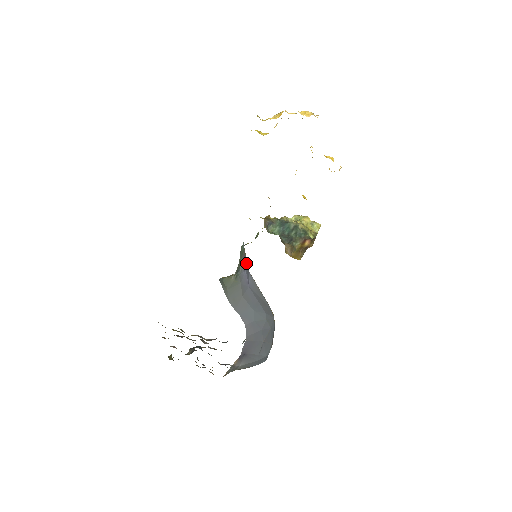
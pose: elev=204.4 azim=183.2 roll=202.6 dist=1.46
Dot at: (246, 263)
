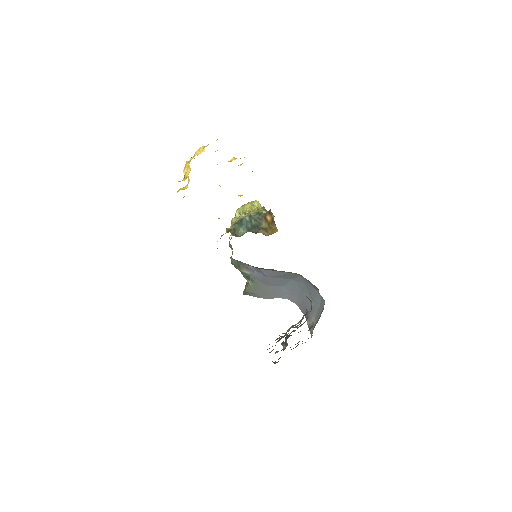
Dot at: (250, 267)
